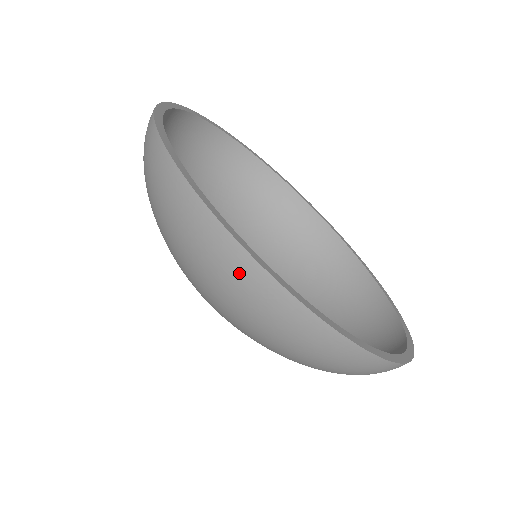
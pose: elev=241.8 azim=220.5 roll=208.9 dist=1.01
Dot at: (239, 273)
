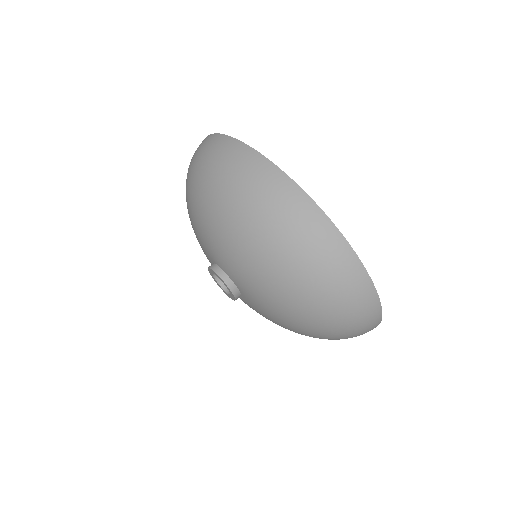
Dot at: (289, 200)
